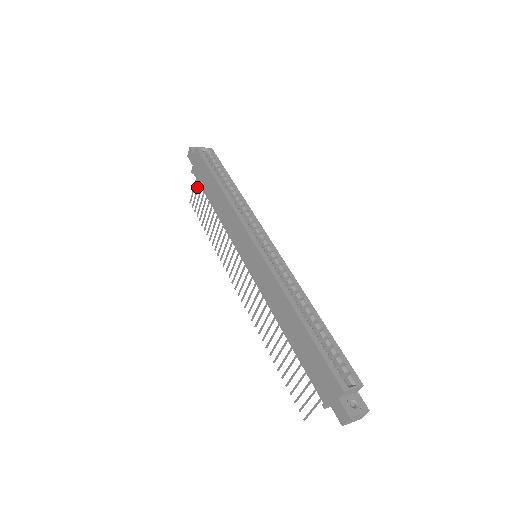
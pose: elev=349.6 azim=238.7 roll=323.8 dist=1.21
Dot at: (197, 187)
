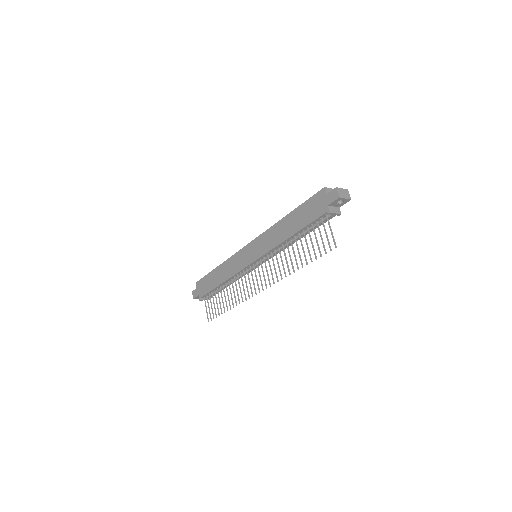
Dot at: (207, 302)
